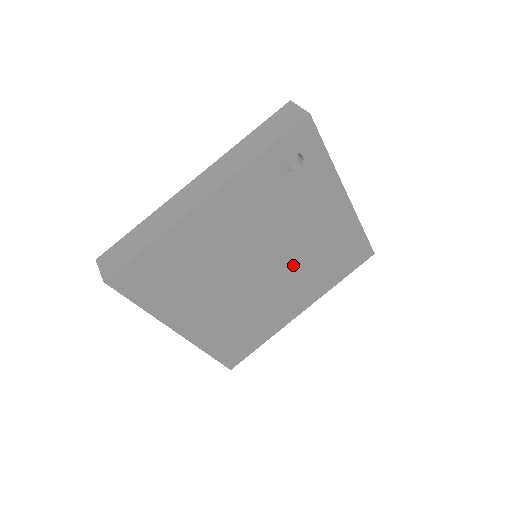
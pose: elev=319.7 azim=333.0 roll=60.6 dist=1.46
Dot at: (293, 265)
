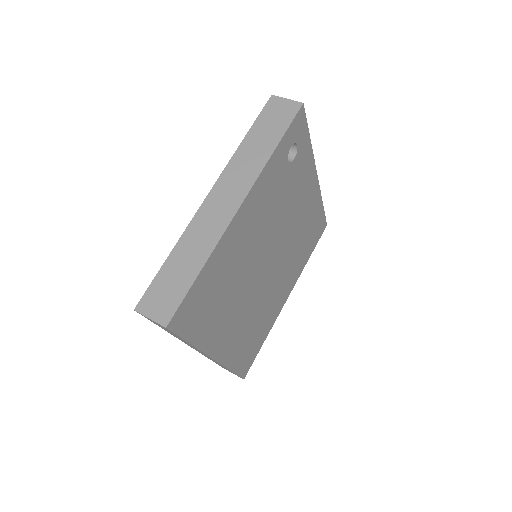
Dot at: (285, 254)
